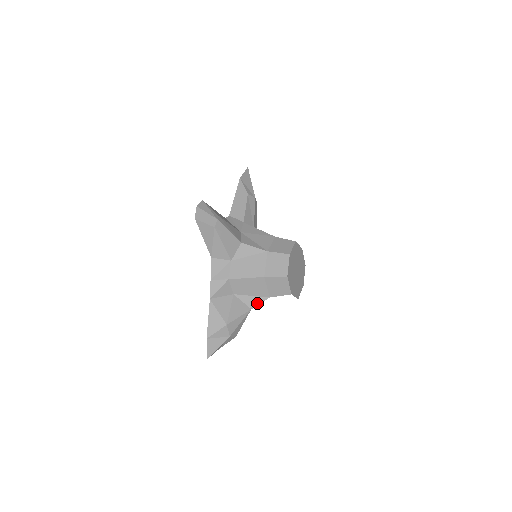
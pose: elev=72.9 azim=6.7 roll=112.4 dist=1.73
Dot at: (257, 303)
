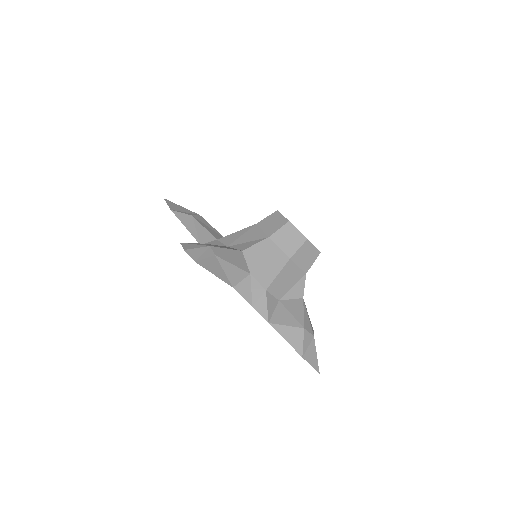
Dot at: (302, 288)
